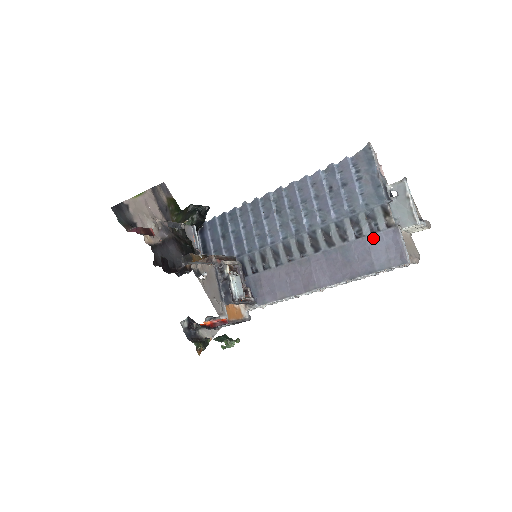
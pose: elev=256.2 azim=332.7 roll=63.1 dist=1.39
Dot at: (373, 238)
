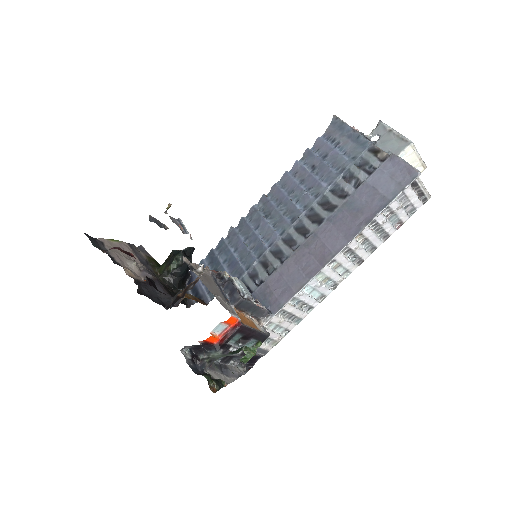
Dot at: (373, 177)
